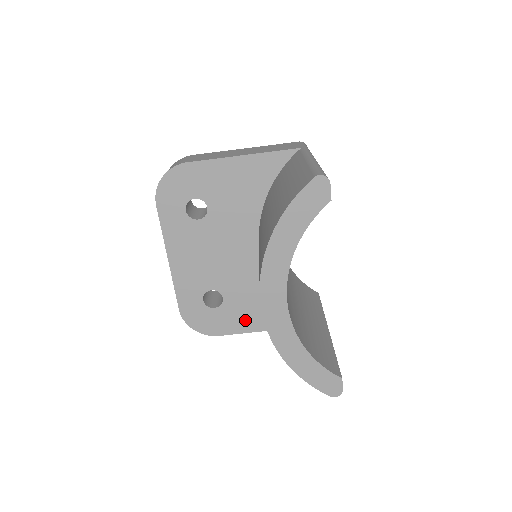
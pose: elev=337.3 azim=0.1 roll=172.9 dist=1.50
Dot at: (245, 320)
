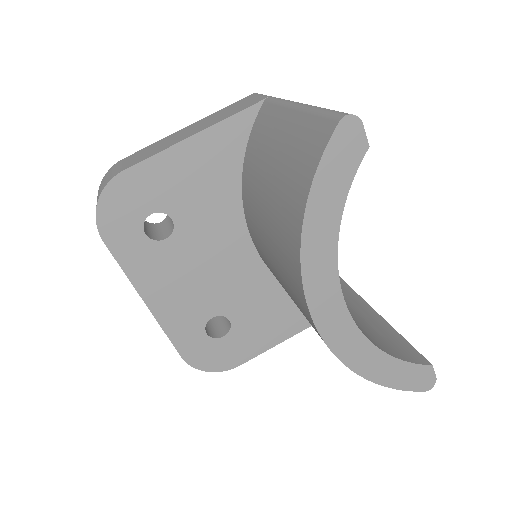
Dot at: (264, 335)
